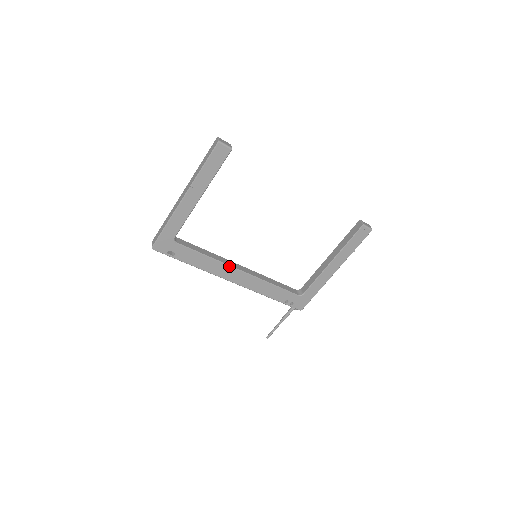
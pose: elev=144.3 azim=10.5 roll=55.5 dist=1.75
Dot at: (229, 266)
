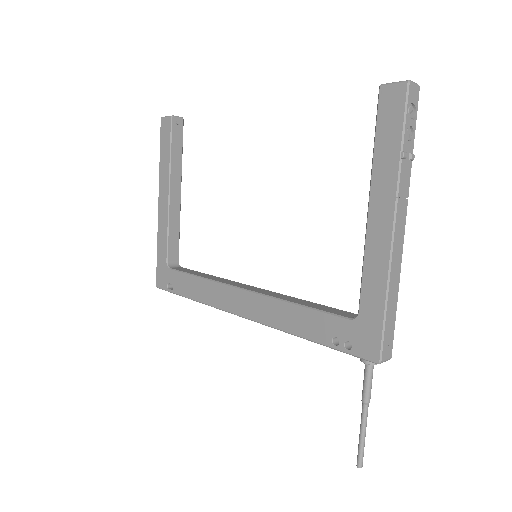
Dot at: (225, 285)
